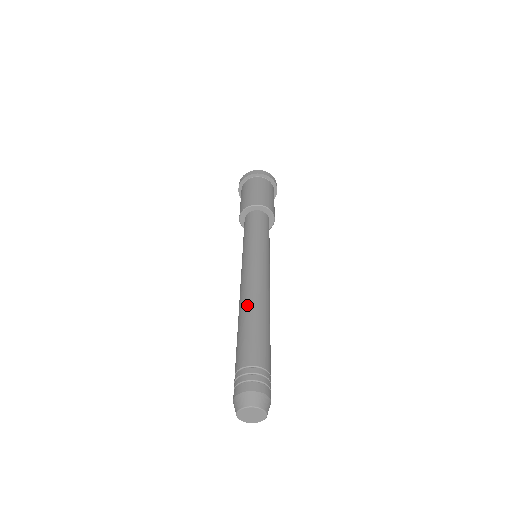
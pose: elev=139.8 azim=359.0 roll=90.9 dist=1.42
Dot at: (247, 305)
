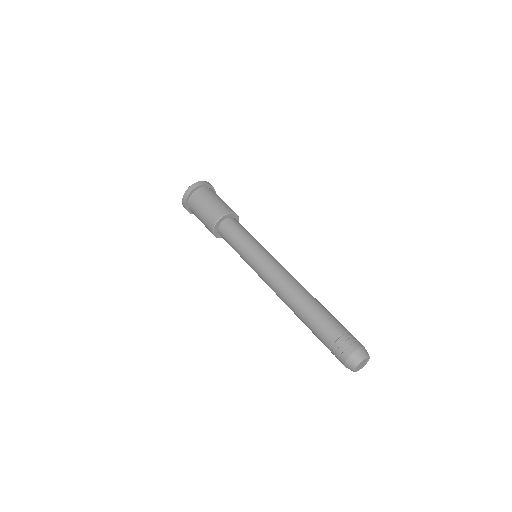
Dot at: (294, 299)
